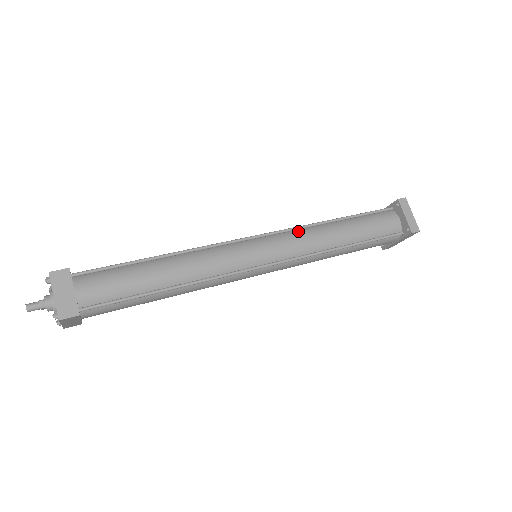
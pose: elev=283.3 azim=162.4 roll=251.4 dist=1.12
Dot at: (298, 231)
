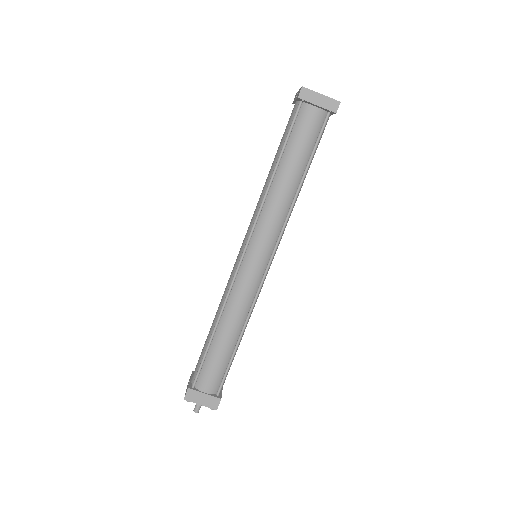
Dot at: (261, 217)
